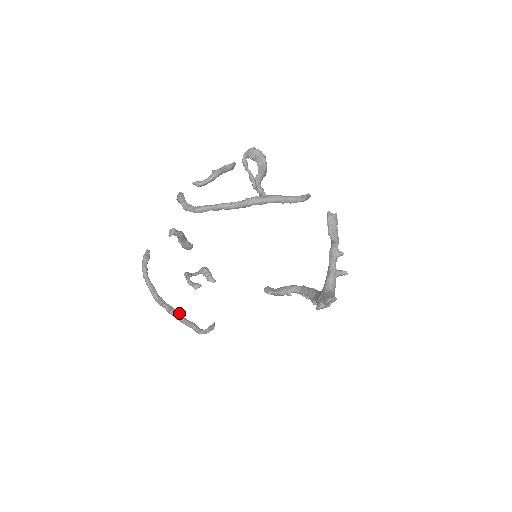
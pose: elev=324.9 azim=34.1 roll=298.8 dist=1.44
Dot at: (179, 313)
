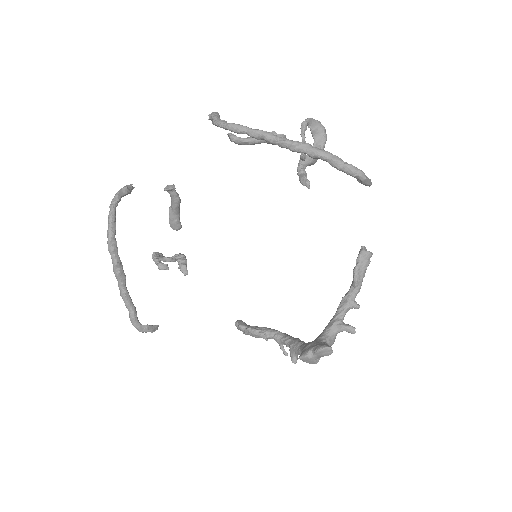
Dot at: (125, 279)
